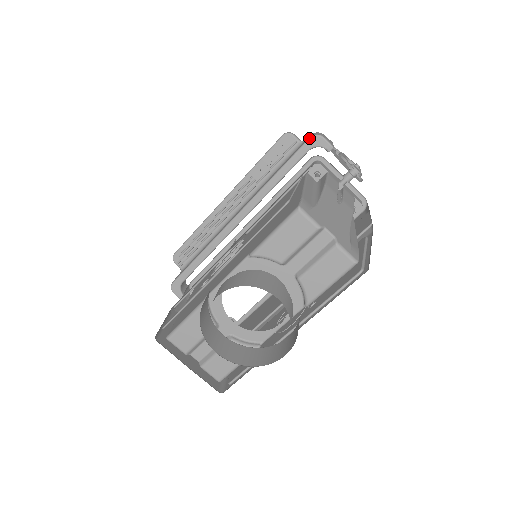
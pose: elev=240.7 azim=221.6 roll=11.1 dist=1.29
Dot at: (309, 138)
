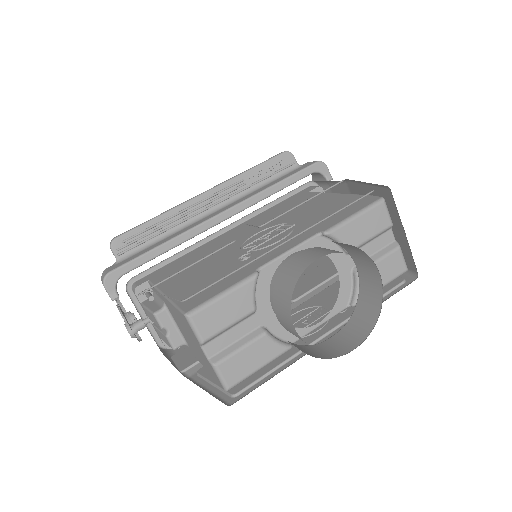
Dot at: (316, 162)
